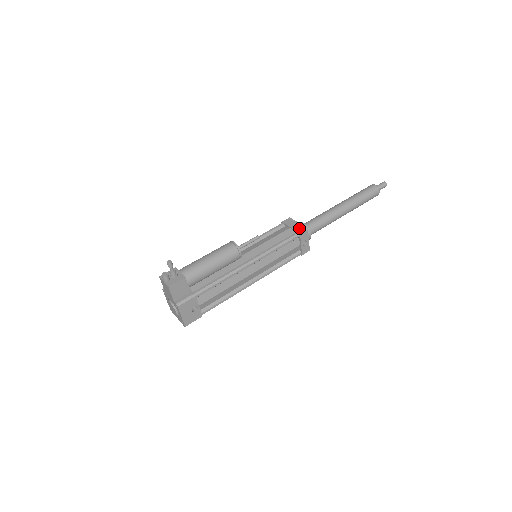
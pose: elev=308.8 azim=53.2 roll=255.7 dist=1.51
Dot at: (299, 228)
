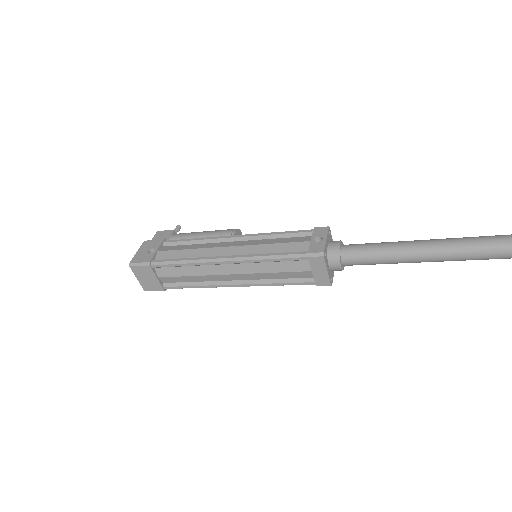
Dot at: occluded
